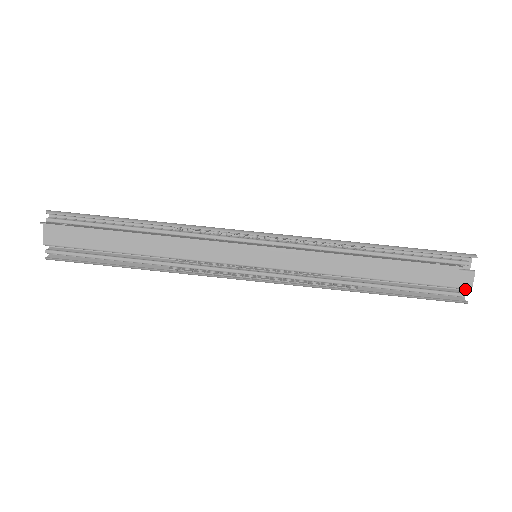
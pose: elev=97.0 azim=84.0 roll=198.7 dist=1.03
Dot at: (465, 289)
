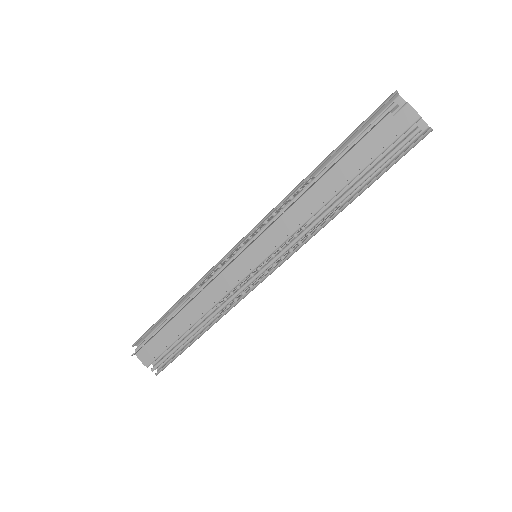
Dot at: (422, 121)
